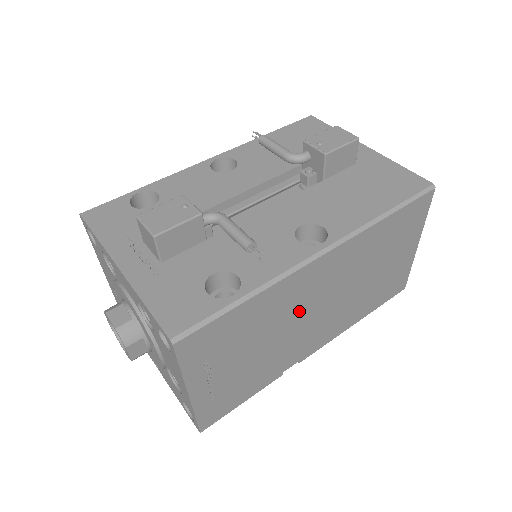
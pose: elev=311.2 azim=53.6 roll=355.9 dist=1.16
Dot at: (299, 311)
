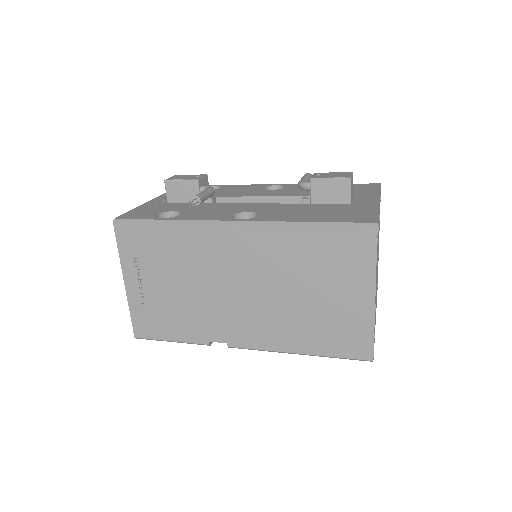
Dot at: (217, 274)
